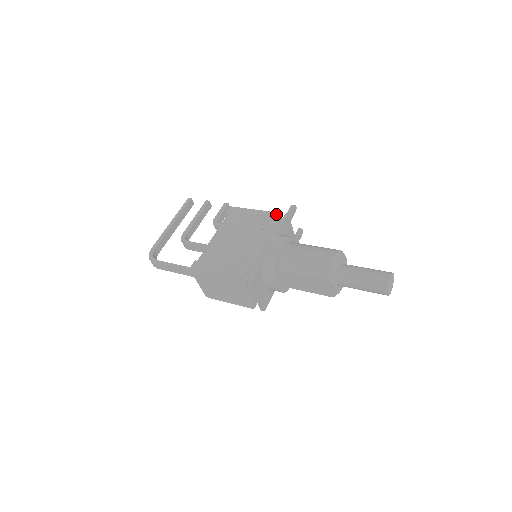
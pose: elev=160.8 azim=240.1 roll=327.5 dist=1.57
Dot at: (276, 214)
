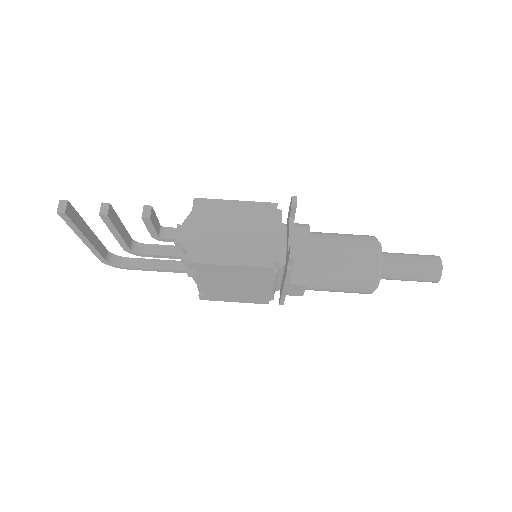
Dot at: (273, 270)
